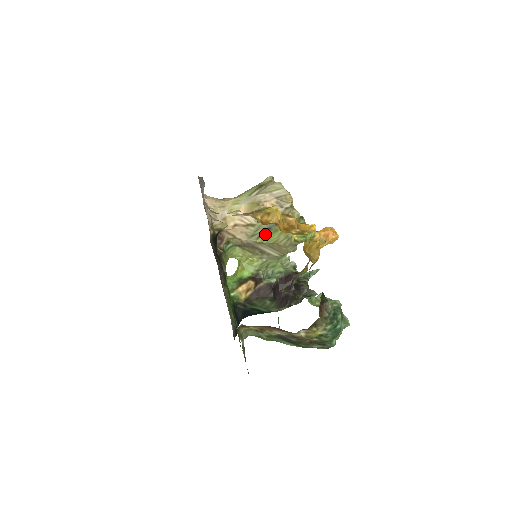
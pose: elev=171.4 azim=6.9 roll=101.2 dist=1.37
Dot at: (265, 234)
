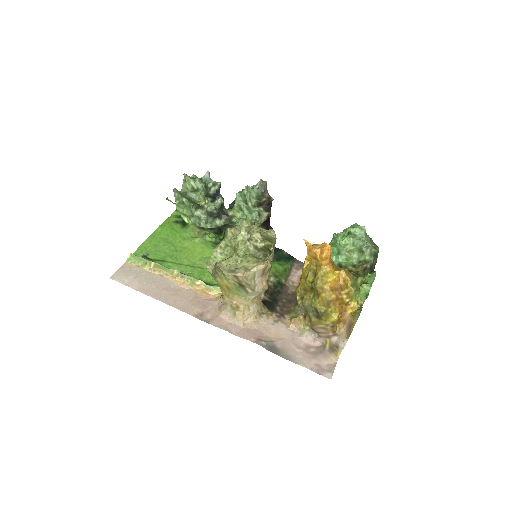
Dot at: occluded
